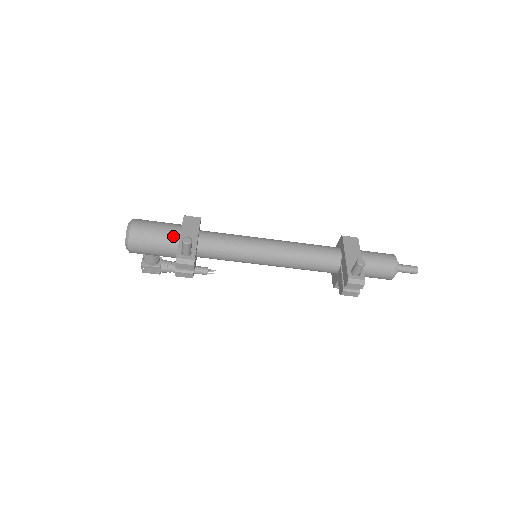
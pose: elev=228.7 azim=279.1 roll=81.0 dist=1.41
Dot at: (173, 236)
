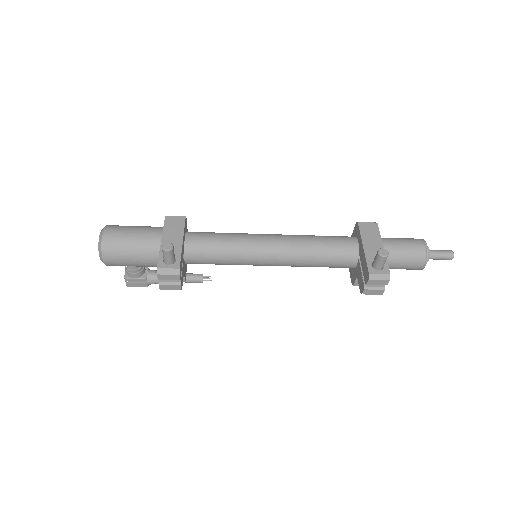
Dot at: (154, 242)
